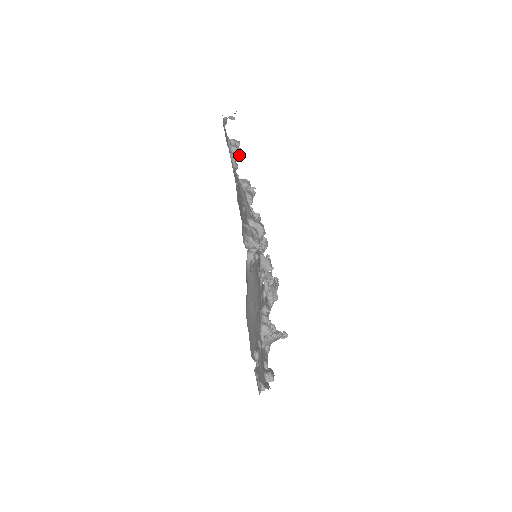
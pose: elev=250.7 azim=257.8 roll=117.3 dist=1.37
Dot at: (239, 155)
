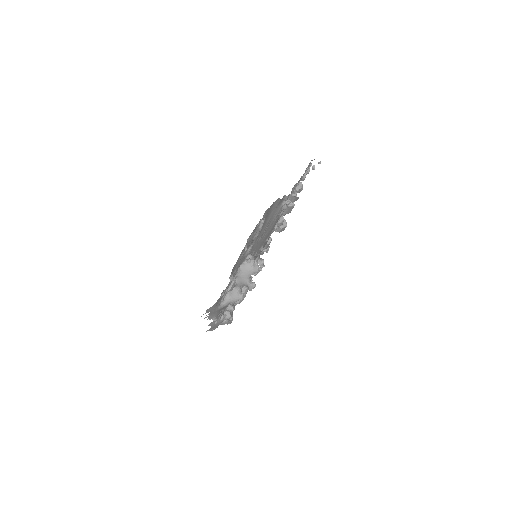
Dot at: (301, 188)
